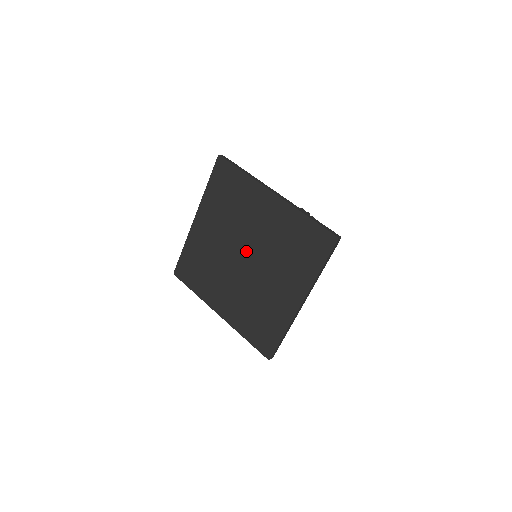
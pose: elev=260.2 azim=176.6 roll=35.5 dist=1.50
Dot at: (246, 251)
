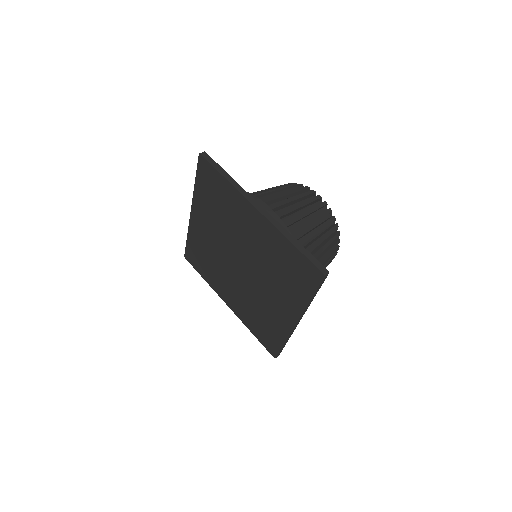
Dot at: (241, 258)
